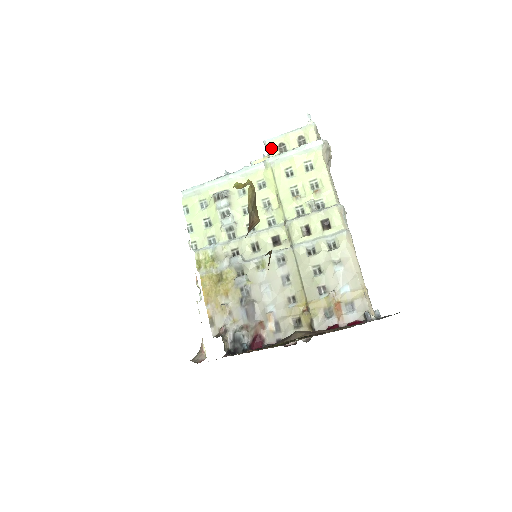
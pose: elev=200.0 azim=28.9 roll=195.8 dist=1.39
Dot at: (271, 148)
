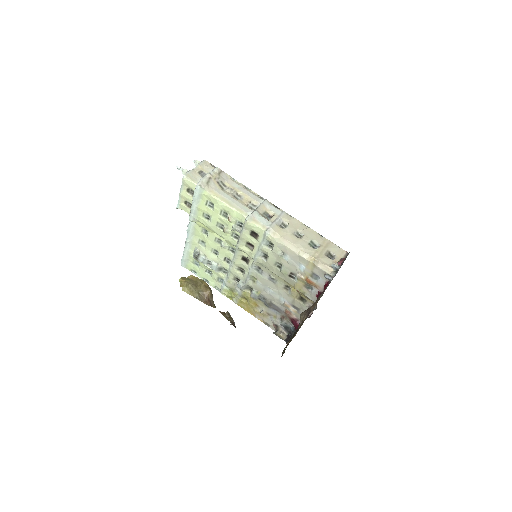
Dot at: (184, 209)
